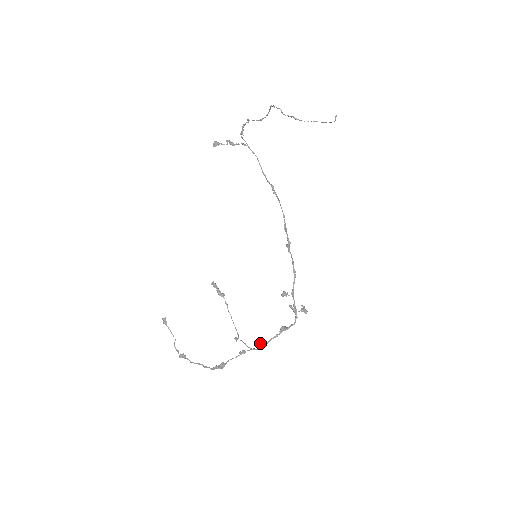
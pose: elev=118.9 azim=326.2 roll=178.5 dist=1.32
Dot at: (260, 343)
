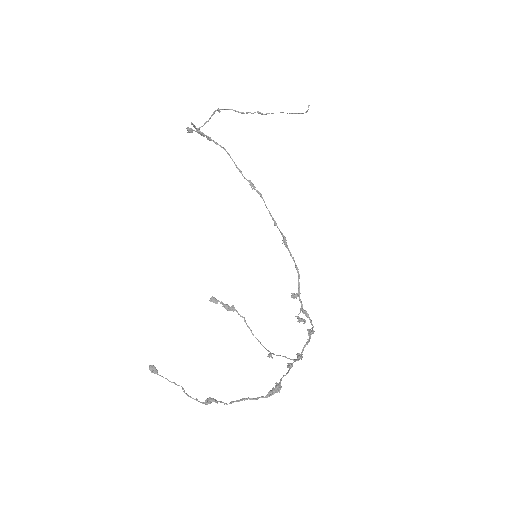
Dot at: (297, 353)
